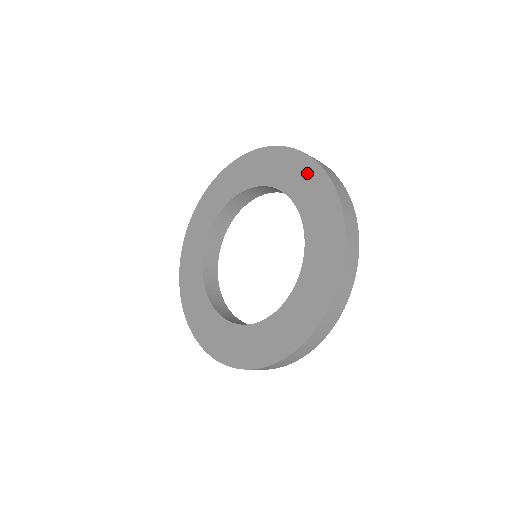
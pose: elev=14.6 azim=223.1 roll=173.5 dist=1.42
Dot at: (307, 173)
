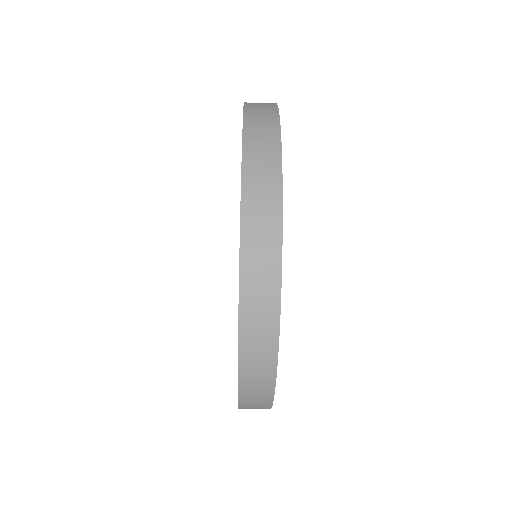
Dot at: occluded
